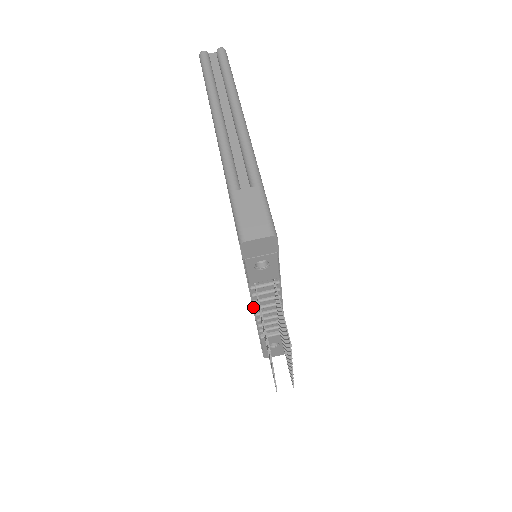
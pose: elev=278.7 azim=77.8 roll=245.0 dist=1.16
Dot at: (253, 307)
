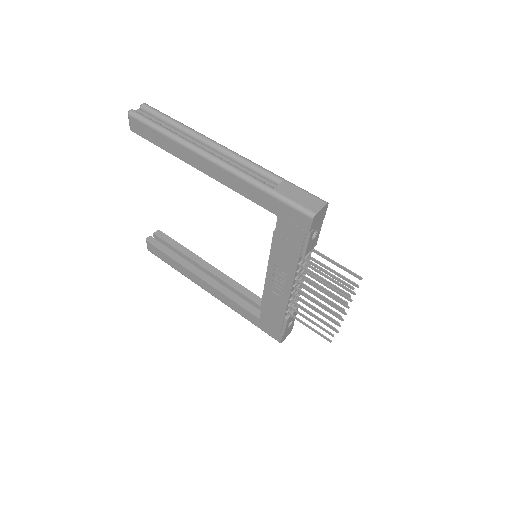
Dot at: (292, 286)
